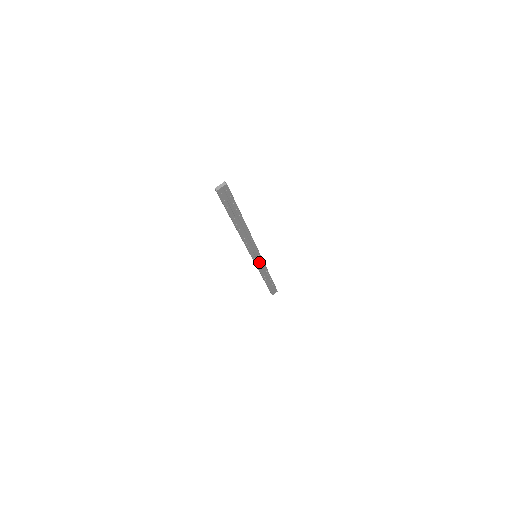
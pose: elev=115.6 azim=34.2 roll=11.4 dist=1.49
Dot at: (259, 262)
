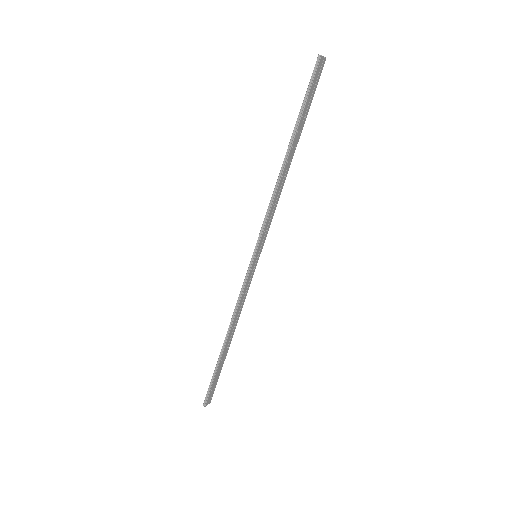
Dot at: (250, 276)
